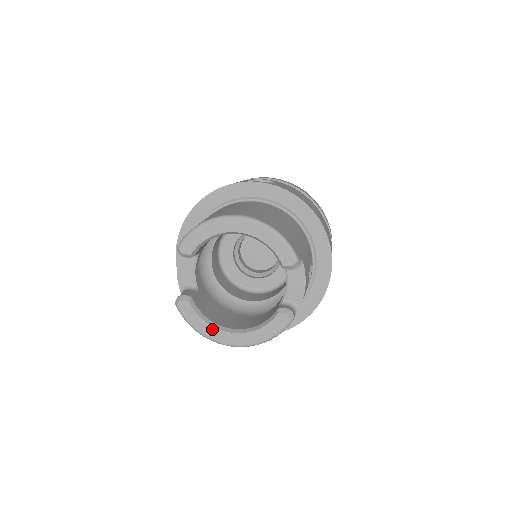
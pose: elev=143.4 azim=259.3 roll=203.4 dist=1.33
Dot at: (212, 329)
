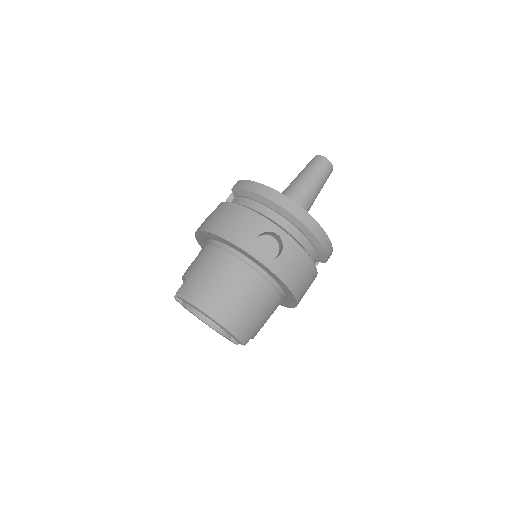
Dot at: (194, 315)
